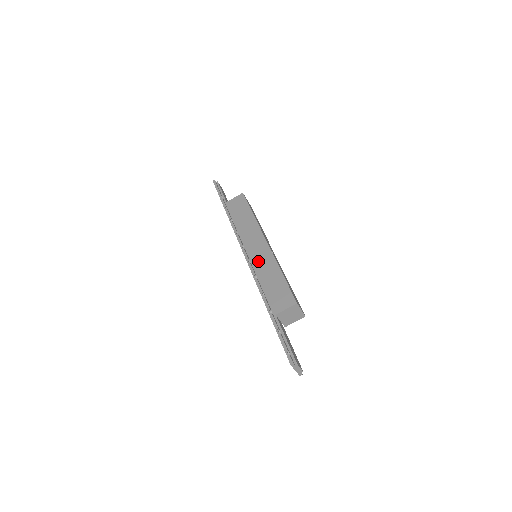
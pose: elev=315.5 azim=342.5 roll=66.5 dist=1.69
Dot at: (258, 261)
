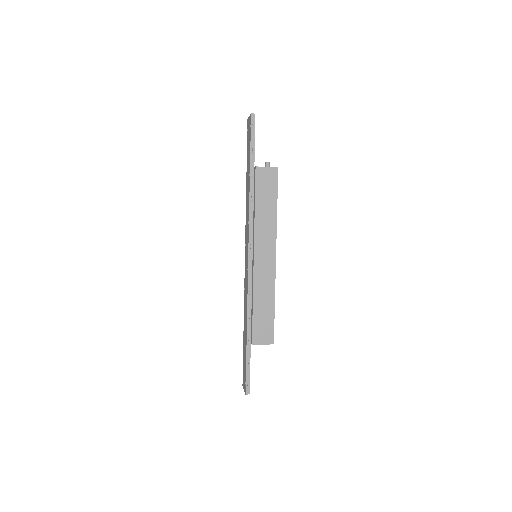
Dot at: (259, 277)
